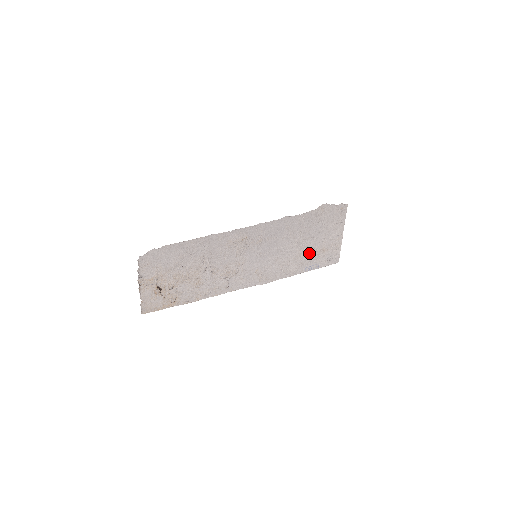
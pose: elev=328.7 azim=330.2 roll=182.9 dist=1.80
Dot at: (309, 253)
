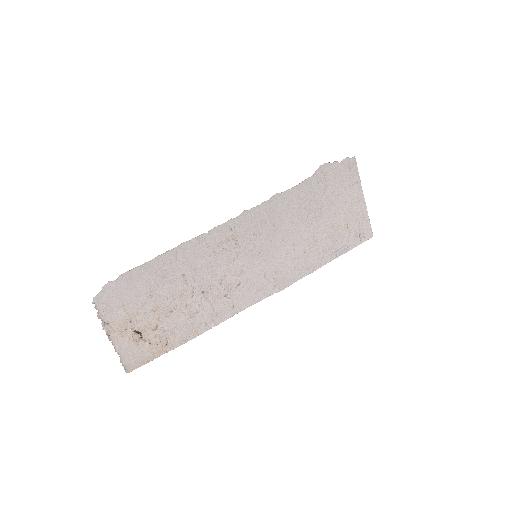
Dot at: (328, 234)
